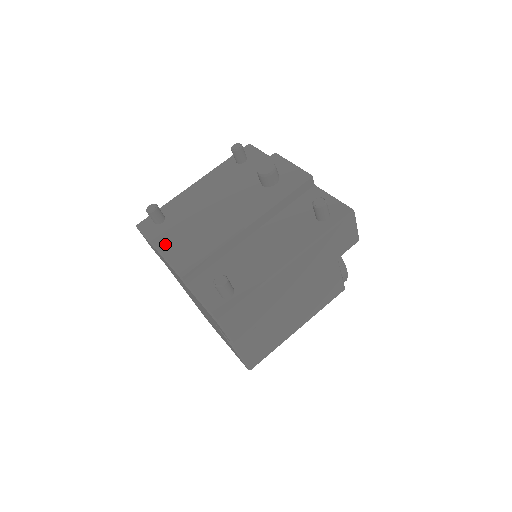
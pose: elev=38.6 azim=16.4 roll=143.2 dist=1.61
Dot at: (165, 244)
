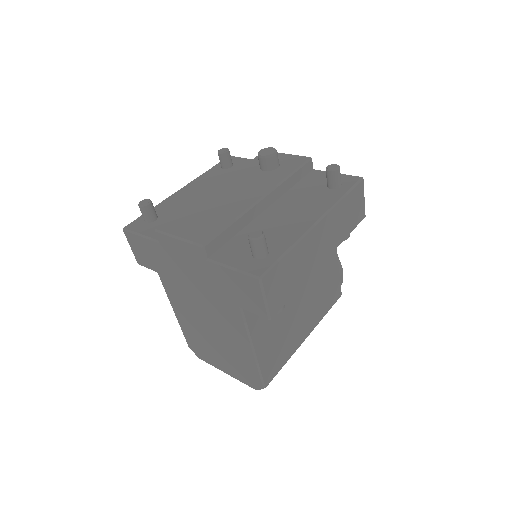
Dot at: (172, 227)
